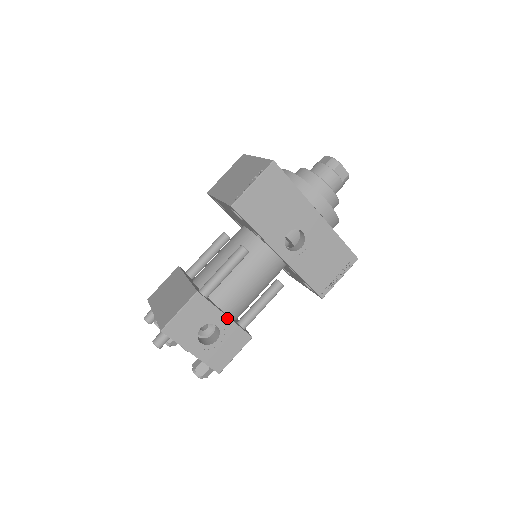
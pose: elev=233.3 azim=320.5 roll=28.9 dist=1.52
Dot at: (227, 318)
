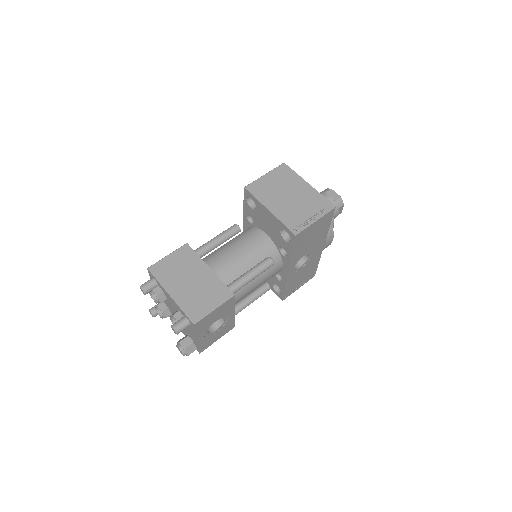
Dot at: (233, 314)
